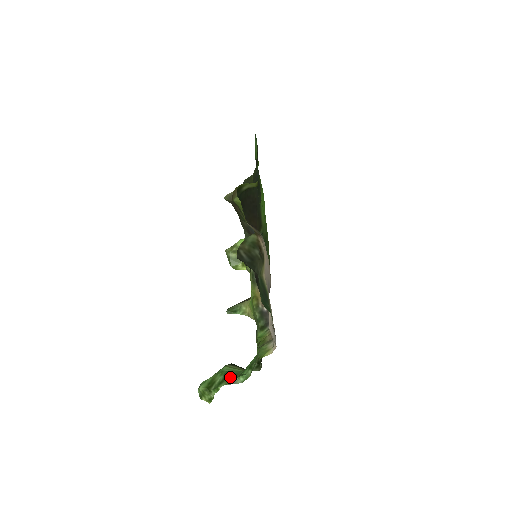
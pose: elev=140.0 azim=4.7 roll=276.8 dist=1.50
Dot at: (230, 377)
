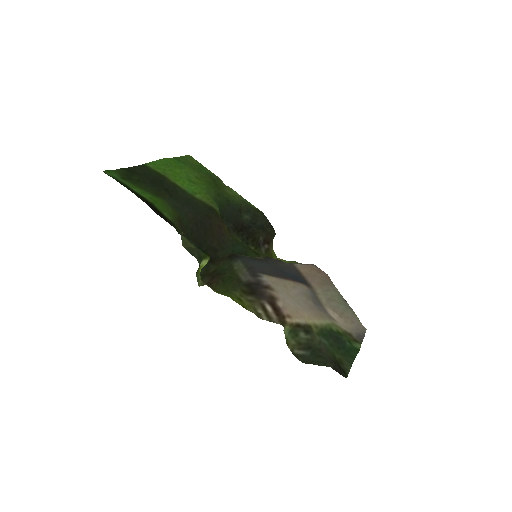
Dot at: occluded
